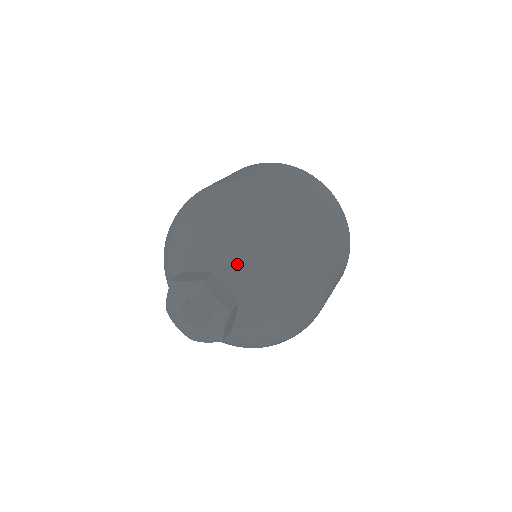
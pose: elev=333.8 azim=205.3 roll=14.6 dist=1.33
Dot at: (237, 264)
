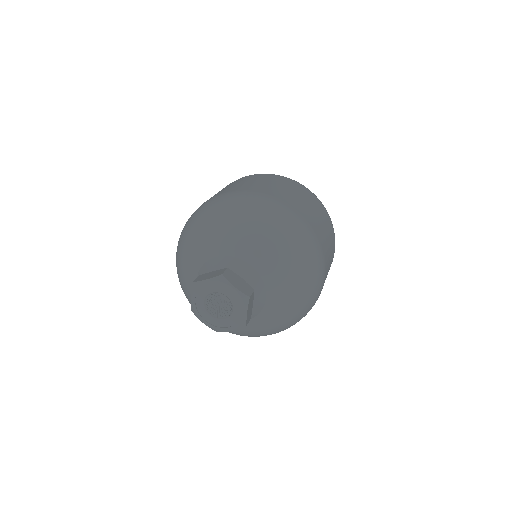
Dot at: (269, 291)
